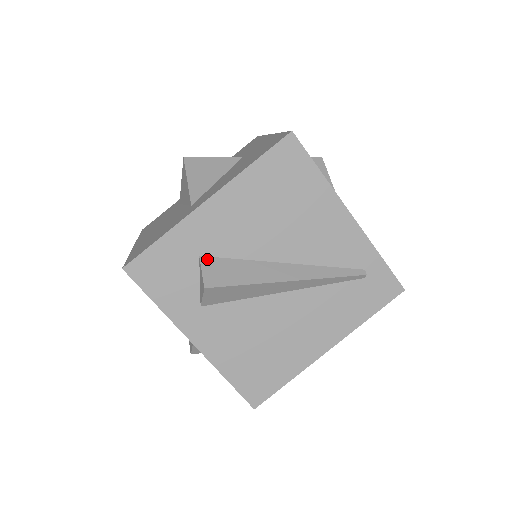
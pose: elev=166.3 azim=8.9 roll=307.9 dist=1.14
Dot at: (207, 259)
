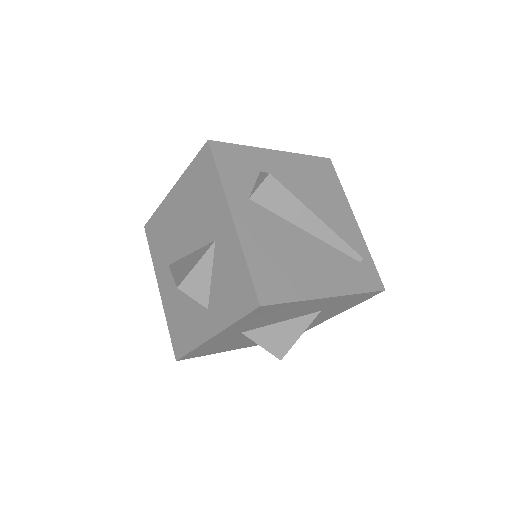
Dot at: occluded
